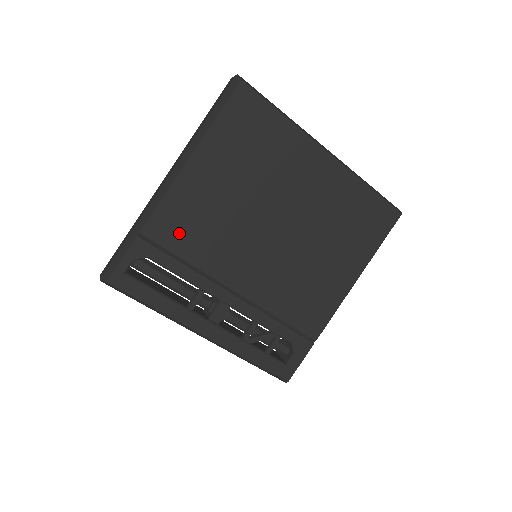
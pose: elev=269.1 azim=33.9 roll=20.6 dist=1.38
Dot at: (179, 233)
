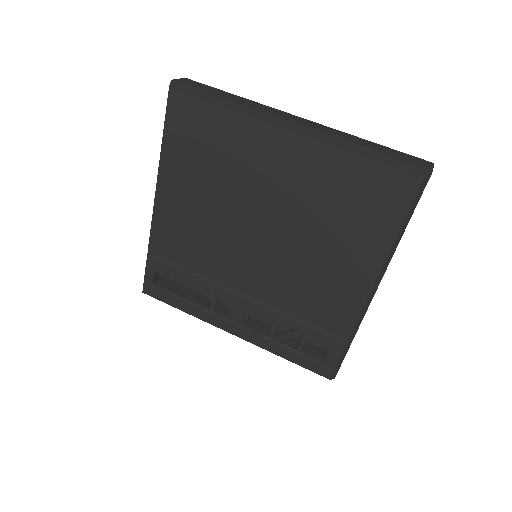
Dot at: (176, 247)
